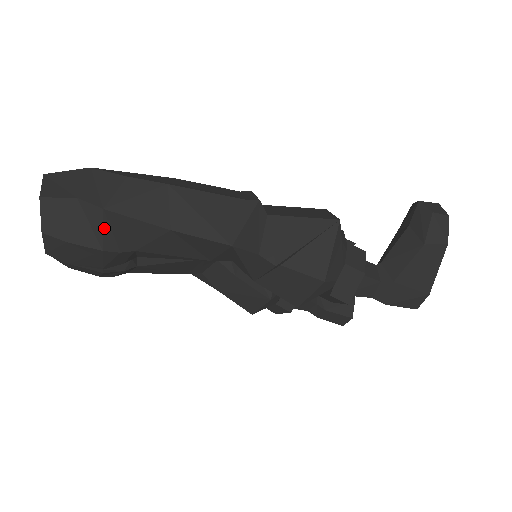
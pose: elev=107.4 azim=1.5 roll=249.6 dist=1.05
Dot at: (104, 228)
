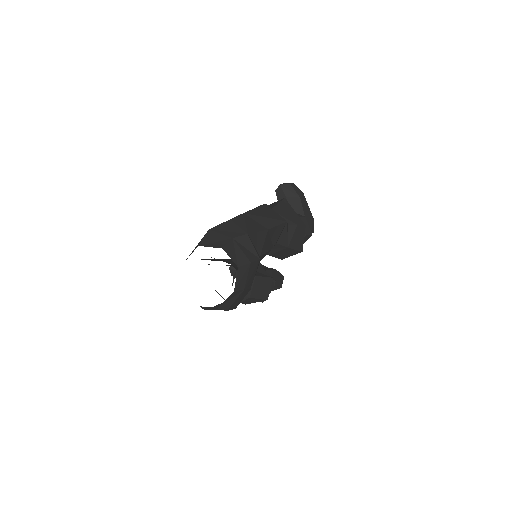
Dot at: (253, 245)
